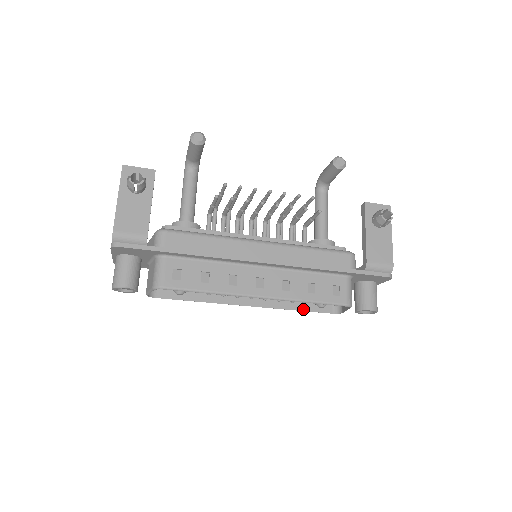
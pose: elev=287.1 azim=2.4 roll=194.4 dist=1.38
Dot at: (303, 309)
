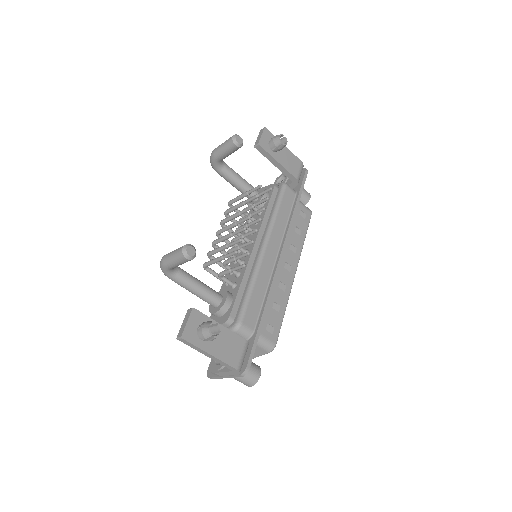
Dot at: occluded
